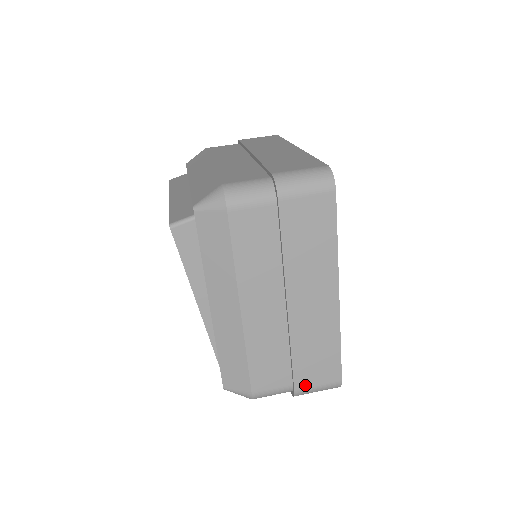
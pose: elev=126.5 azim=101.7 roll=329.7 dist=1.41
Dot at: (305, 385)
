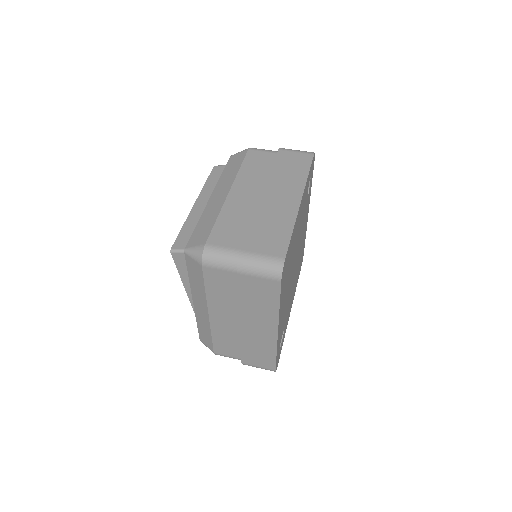
Dot at: (249, 363)
